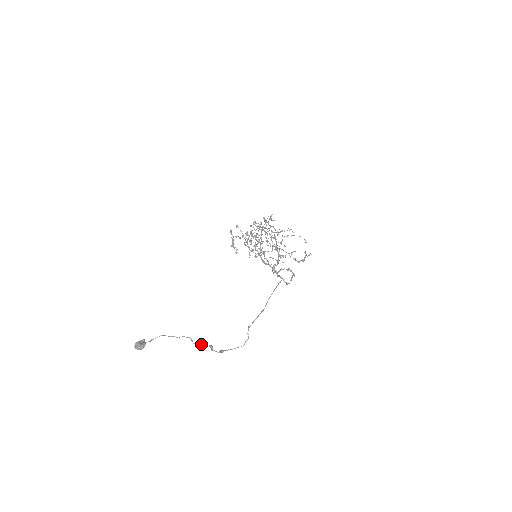
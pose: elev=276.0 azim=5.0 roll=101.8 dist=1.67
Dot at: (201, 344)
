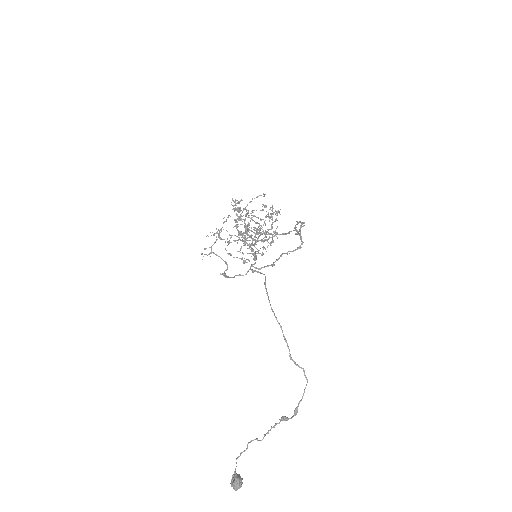
Dot at: (272, 427)
